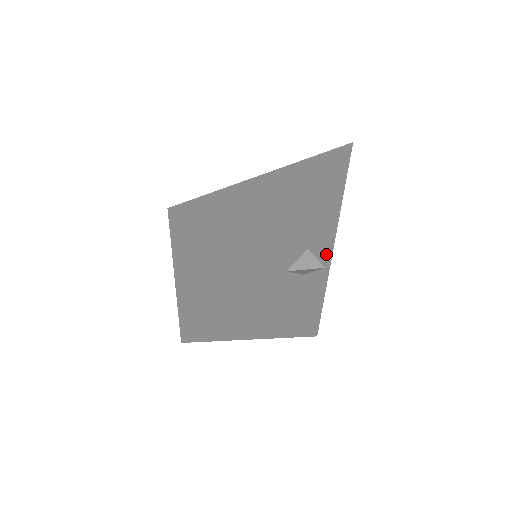
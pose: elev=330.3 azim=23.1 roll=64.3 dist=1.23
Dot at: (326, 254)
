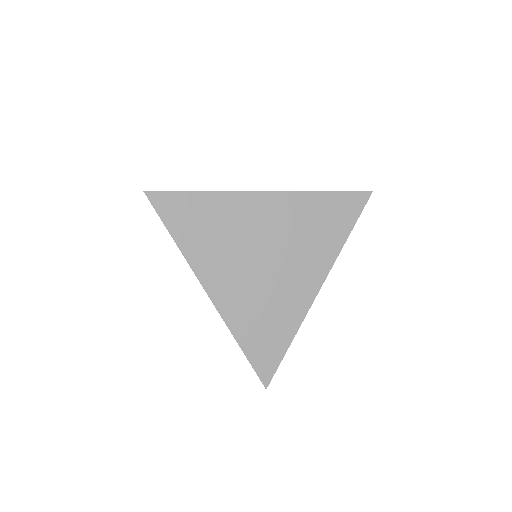
Dot at: occluded
